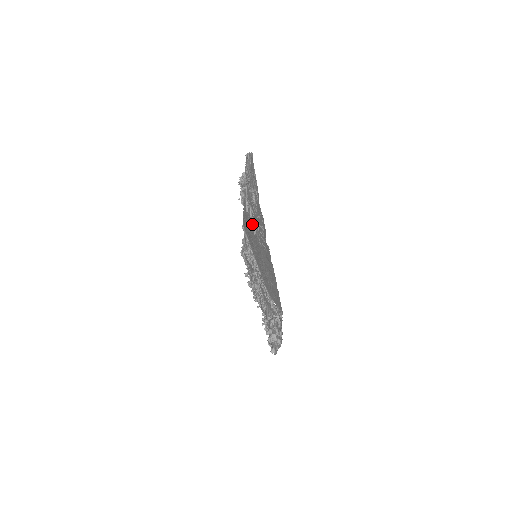
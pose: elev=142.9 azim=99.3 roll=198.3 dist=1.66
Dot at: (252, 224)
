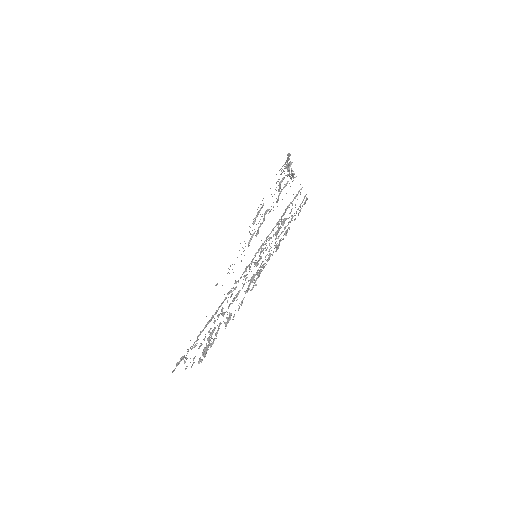
Dot at: occluded
